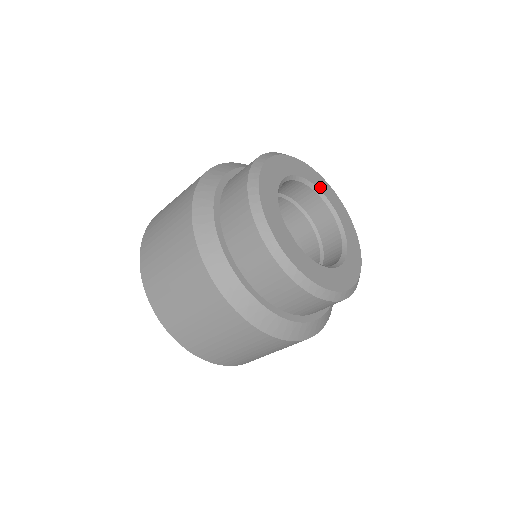
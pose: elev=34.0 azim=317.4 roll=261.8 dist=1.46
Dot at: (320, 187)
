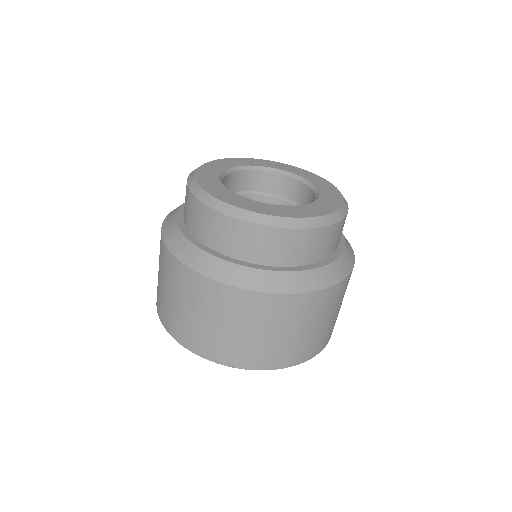
Dot at: (250, 164)
